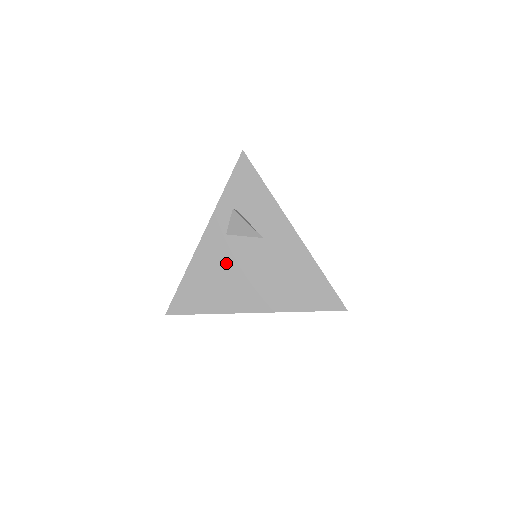
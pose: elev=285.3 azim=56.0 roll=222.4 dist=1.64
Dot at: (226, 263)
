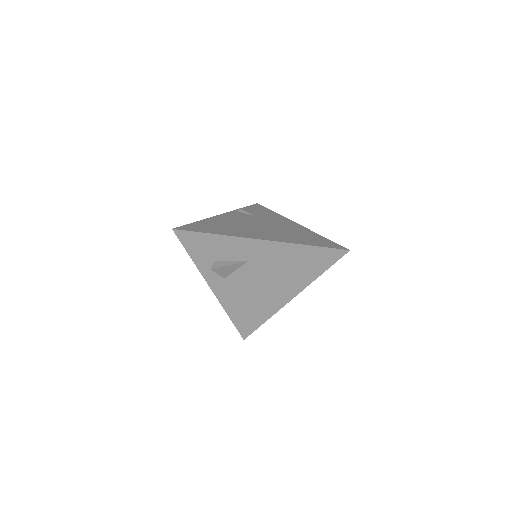
Dot at: (244, 291)
